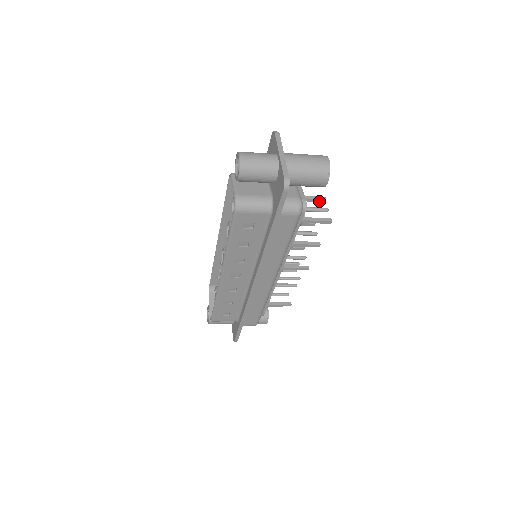
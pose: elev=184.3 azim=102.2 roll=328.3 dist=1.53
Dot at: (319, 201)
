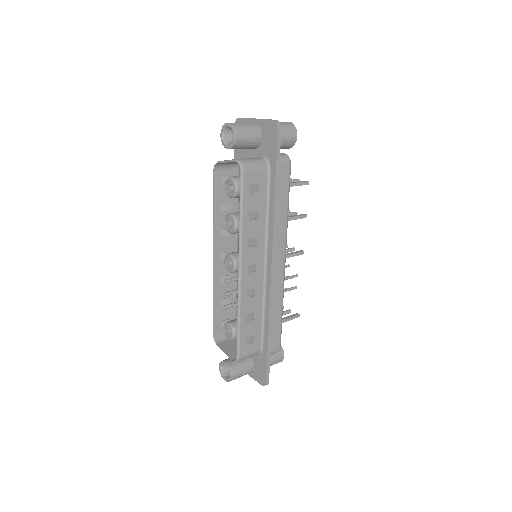
Dot at: occluded
